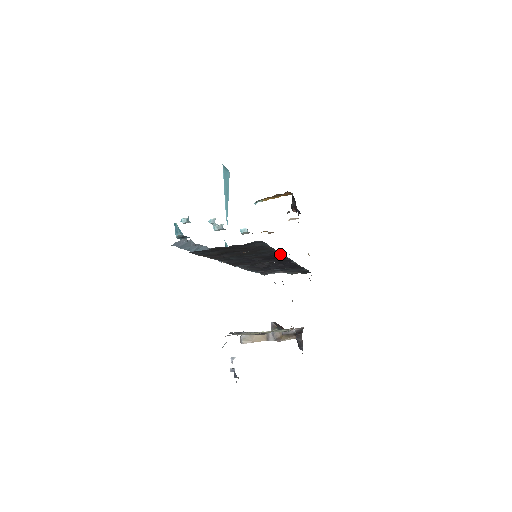
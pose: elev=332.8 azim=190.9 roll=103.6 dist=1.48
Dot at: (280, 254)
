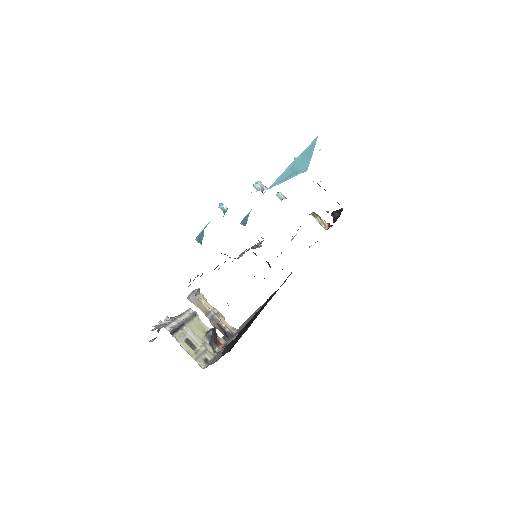
Dot at: occluded
